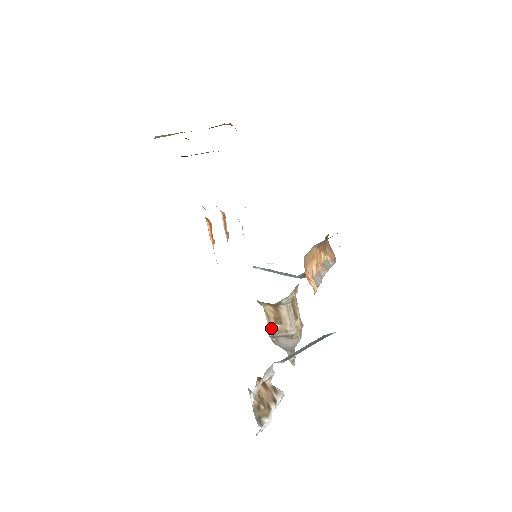
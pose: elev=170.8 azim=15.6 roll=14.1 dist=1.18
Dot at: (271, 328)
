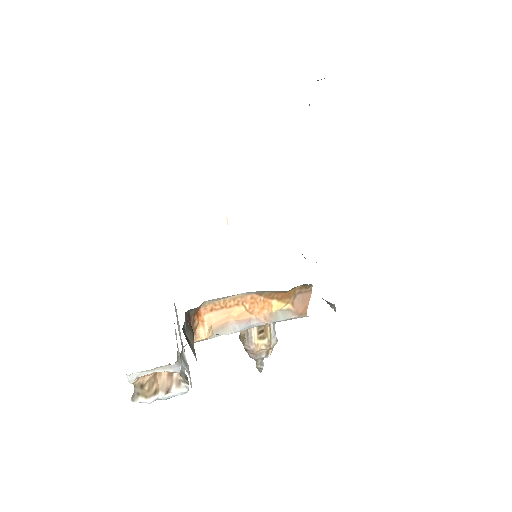
Dot at: occluded
